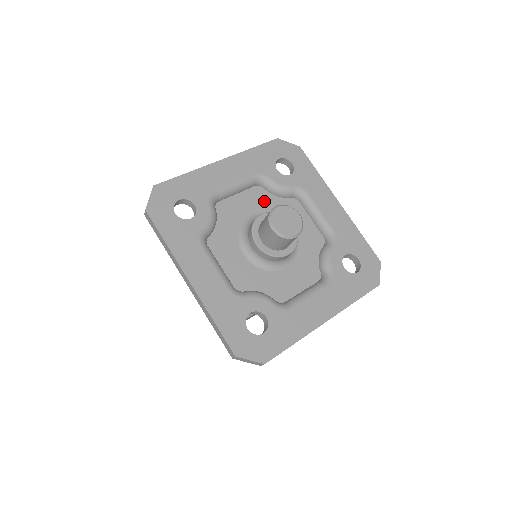
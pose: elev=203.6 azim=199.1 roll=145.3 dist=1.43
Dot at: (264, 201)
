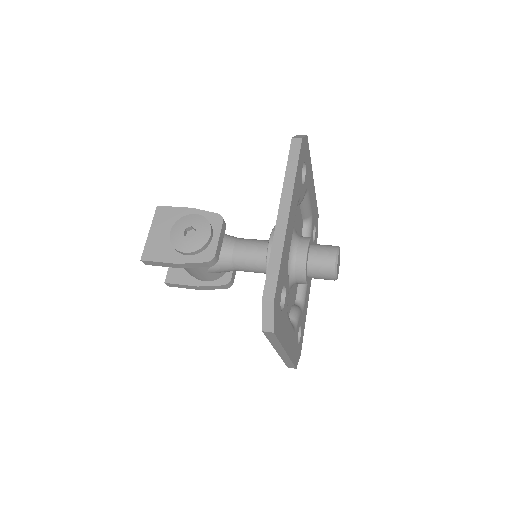
Dot at: occluded
